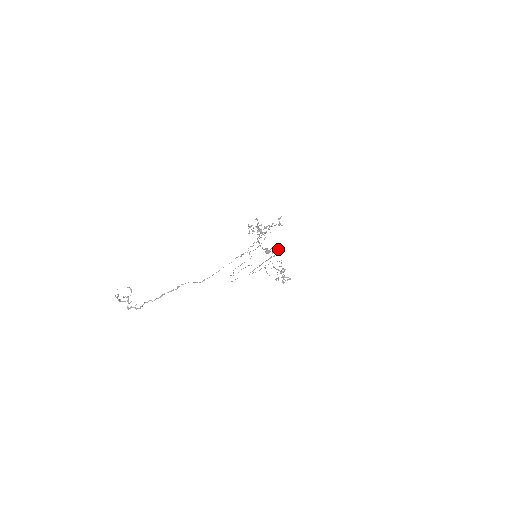
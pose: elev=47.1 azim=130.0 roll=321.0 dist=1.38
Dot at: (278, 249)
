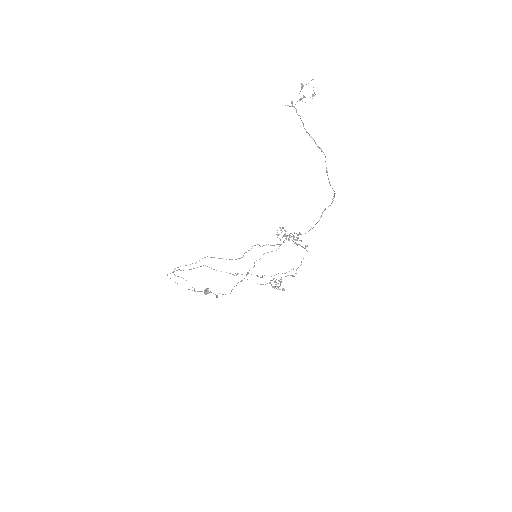
Dot at: occluded
